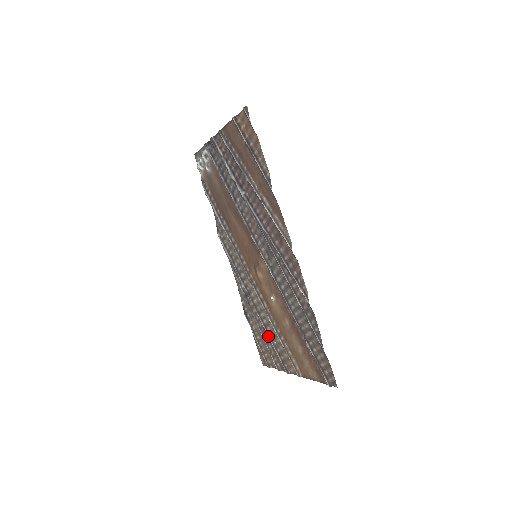
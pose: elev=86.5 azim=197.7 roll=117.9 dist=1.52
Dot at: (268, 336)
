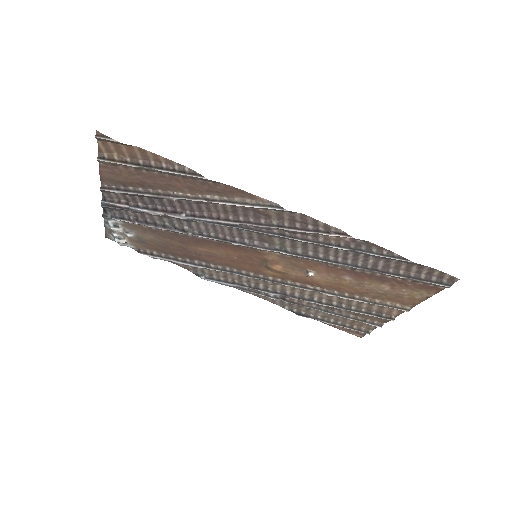
Dot at: (341, 309)
